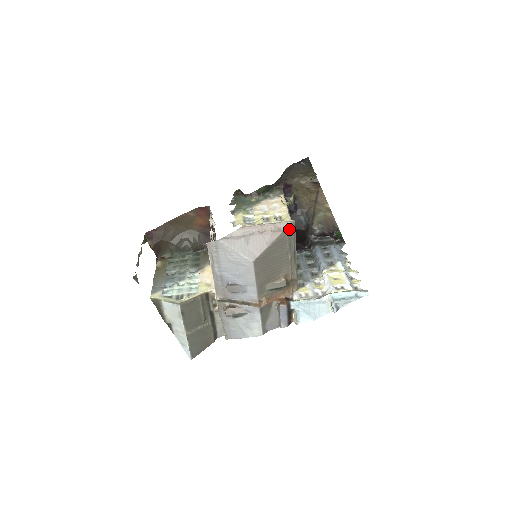
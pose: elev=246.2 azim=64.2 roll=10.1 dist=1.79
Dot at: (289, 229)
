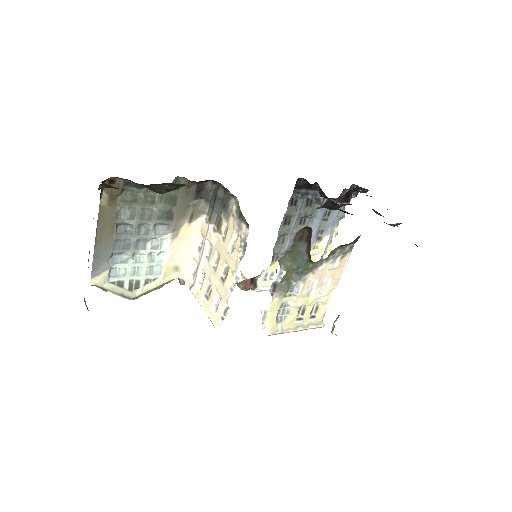
Dot at: occluded
